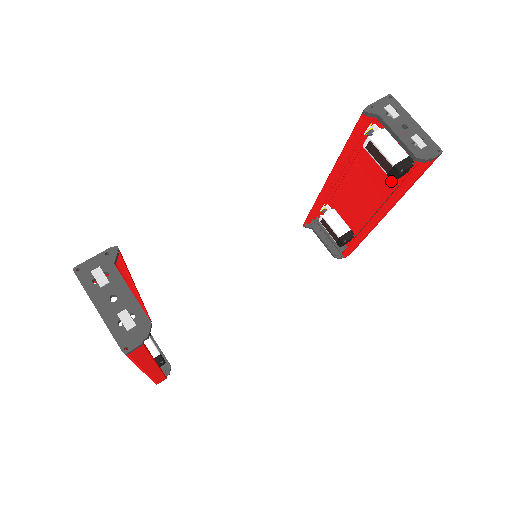
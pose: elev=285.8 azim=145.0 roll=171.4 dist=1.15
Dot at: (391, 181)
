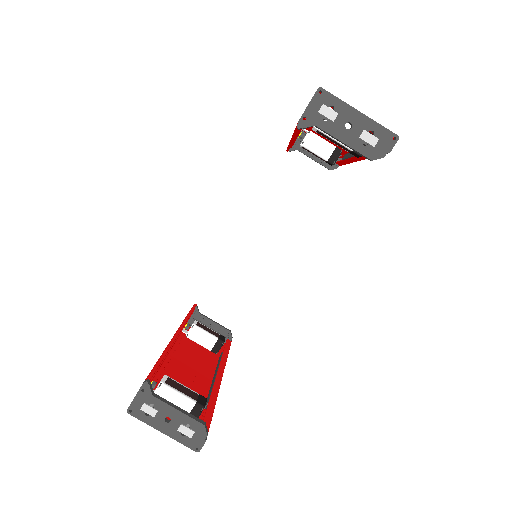
Dot at: occluded
